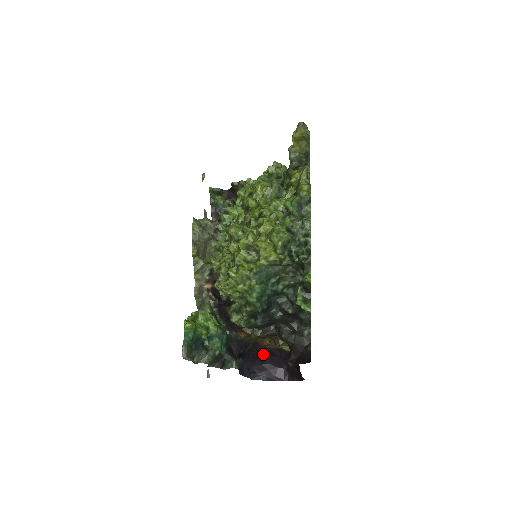
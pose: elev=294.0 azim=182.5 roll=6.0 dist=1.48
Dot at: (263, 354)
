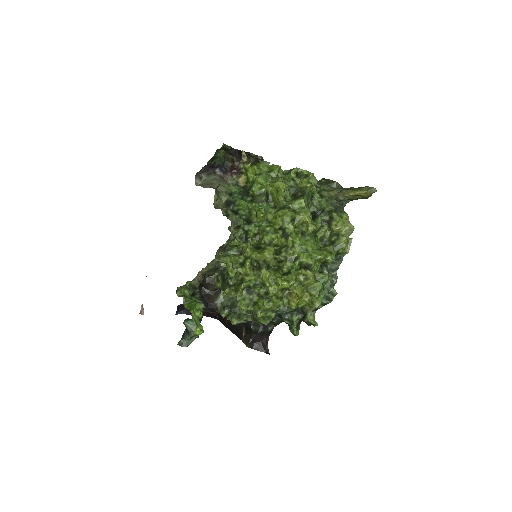
Dot at: occluded
